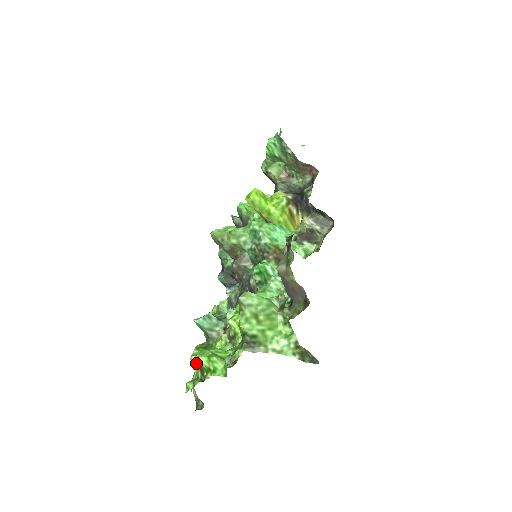
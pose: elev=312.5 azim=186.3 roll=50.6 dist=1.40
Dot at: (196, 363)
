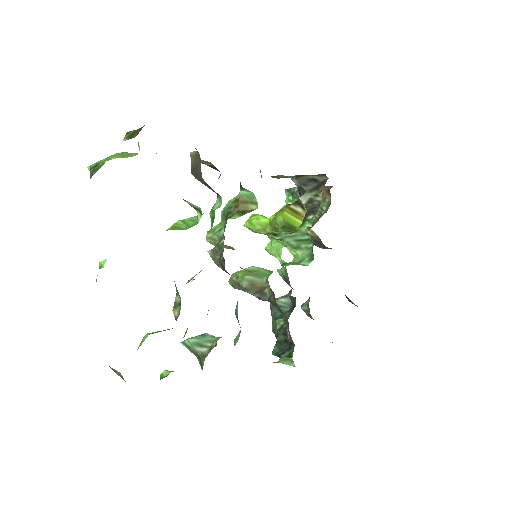
Dot at: occluded
